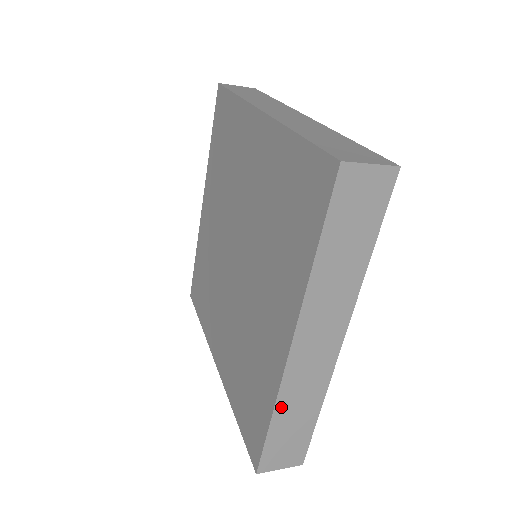
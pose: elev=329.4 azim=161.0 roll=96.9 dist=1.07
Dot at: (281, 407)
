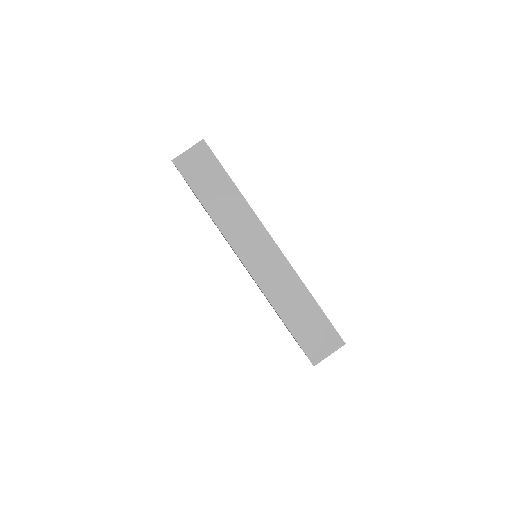
Dot at: occluded
